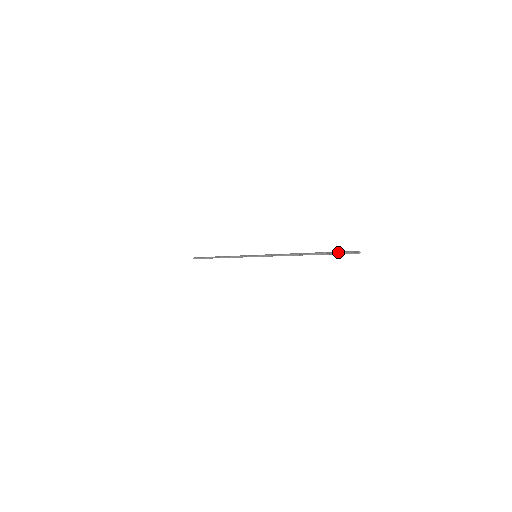
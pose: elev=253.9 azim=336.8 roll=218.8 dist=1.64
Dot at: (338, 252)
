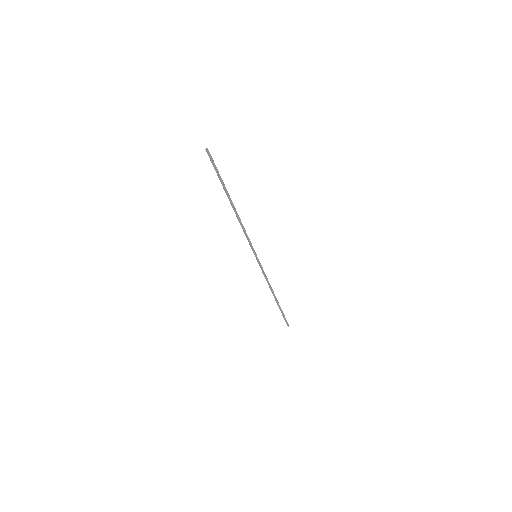
Dot at: (216, 168)
